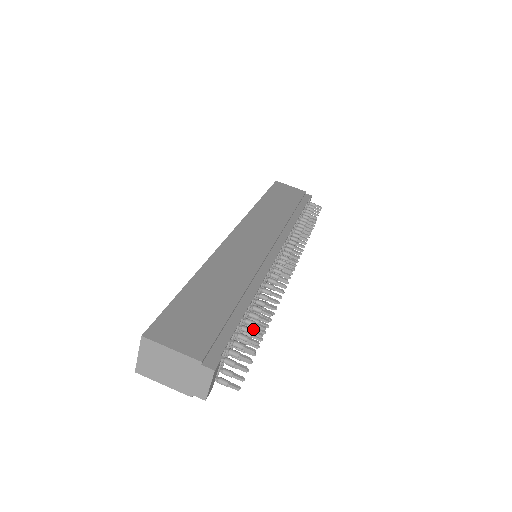
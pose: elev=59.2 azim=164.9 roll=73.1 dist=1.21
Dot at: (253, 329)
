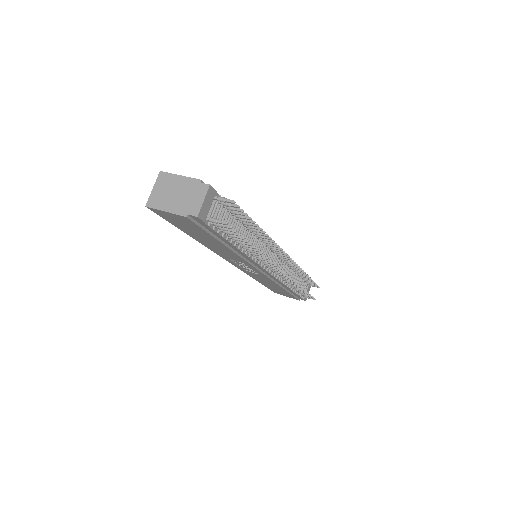
Dot at: occluded
